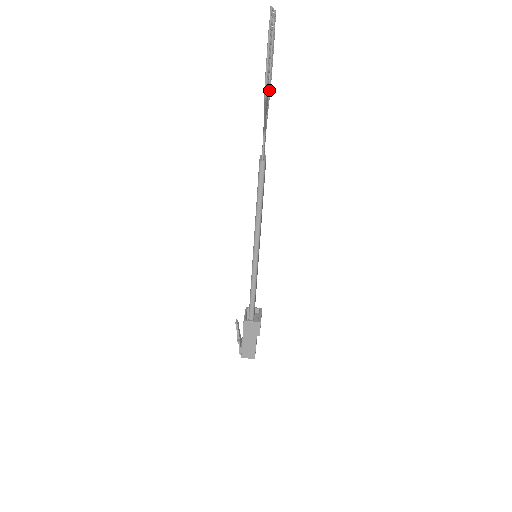
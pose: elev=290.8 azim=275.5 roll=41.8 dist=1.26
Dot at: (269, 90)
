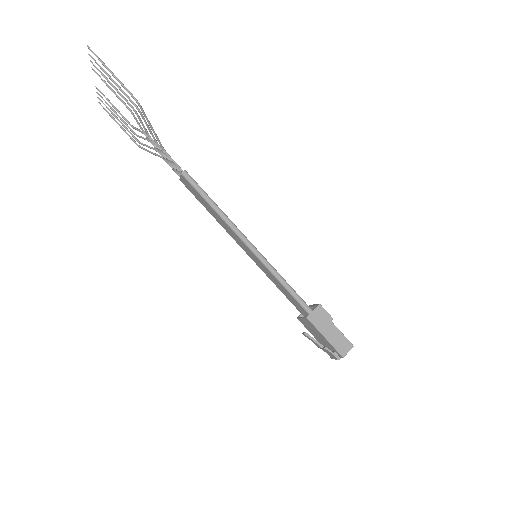
Dot at: (141, 137)
